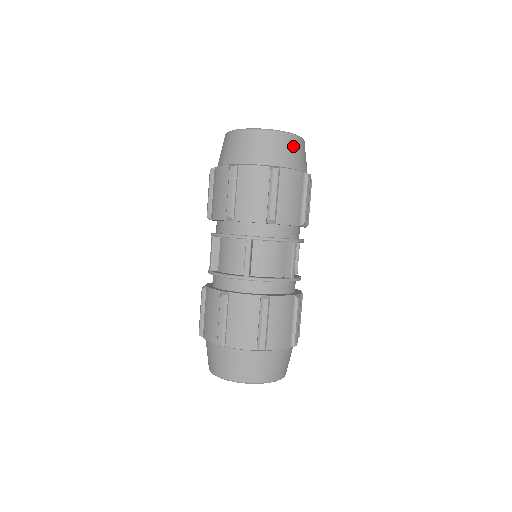
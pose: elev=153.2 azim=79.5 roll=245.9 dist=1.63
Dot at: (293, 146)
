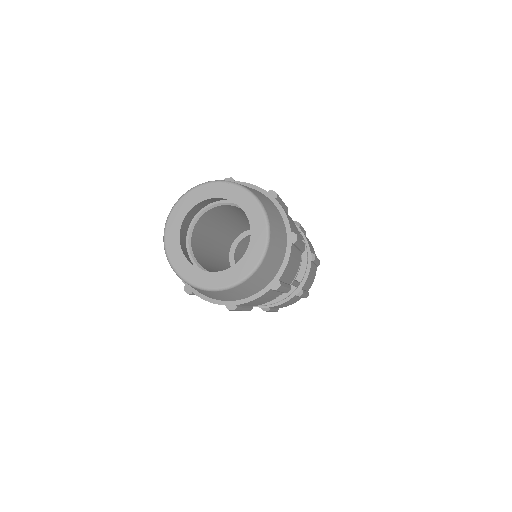
Dot at: (205, 292)
